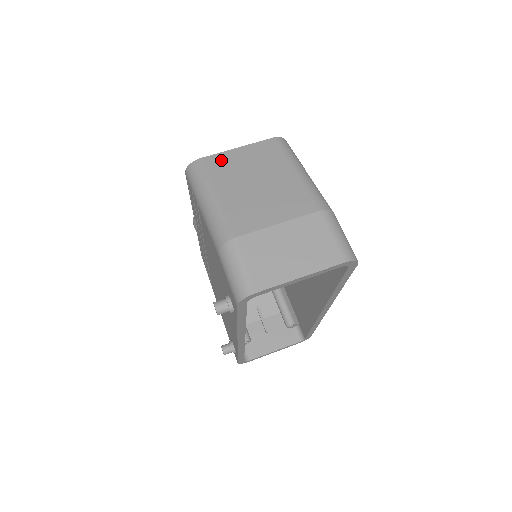
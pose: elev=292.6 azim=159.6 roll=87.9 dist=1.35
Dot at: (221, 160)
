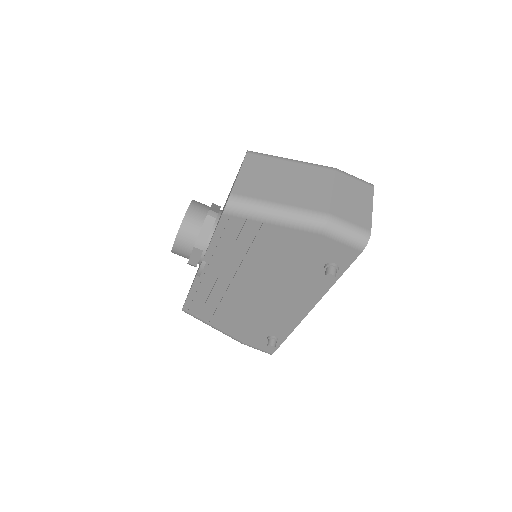
Dot at: (245, 184)
